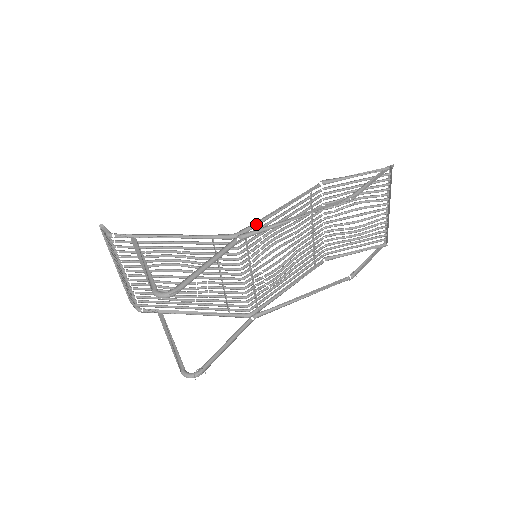
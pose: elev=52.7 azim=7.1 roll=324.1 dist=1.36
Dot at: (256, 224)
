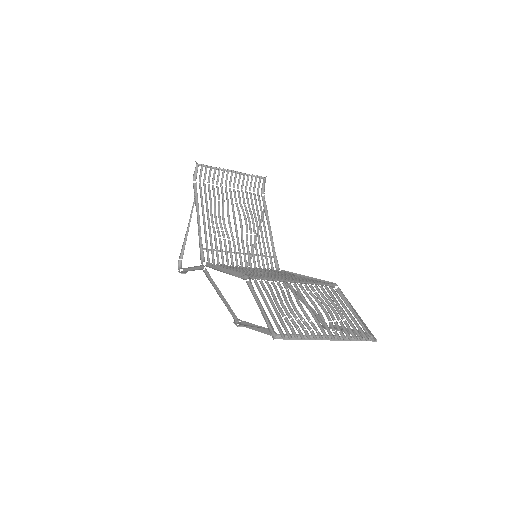
Dot at: (212, 265)
